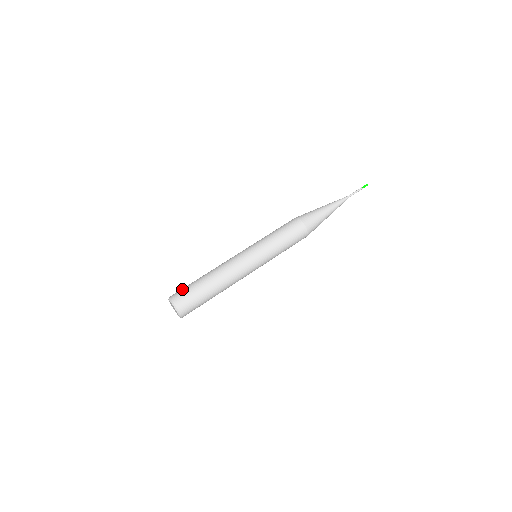
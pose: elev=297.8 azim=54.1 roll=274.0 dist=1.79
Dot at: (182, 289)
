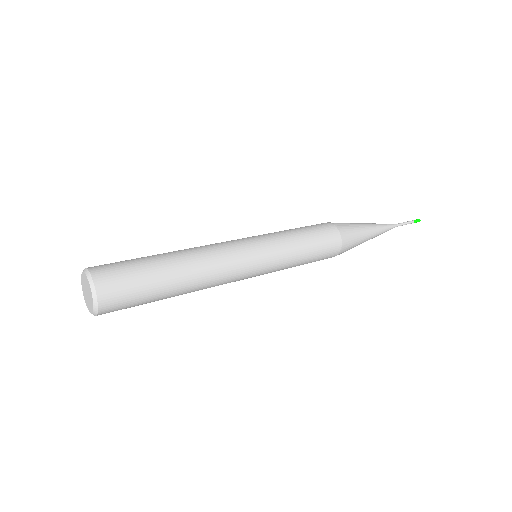
Dot at: occluded
